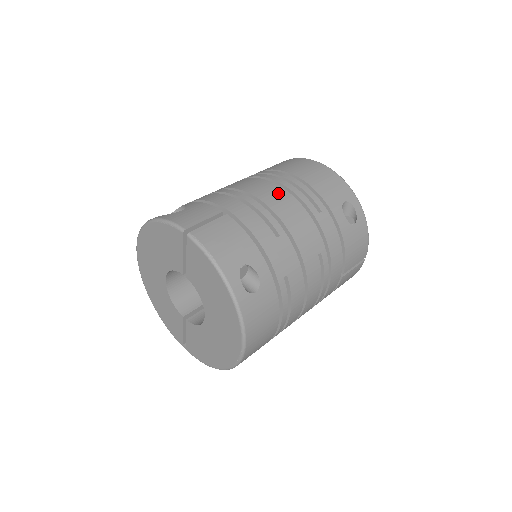
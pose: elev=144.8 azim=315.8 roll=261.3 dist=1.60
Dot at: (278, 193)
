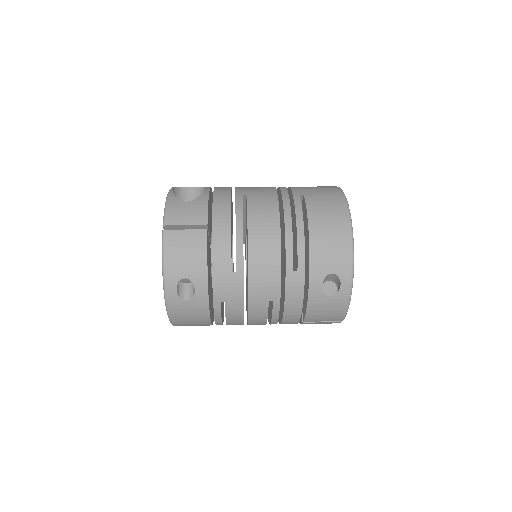
Dot at: (270, 233)
